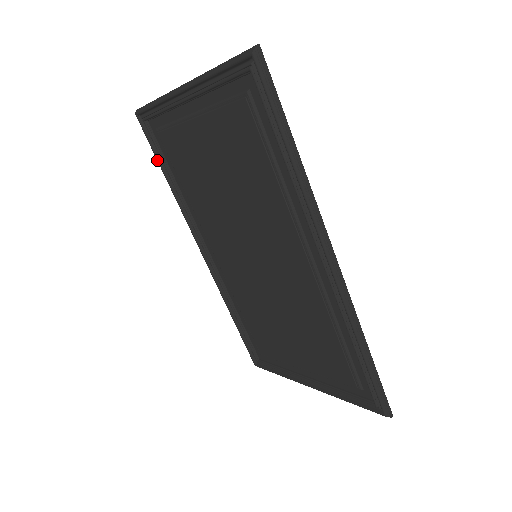
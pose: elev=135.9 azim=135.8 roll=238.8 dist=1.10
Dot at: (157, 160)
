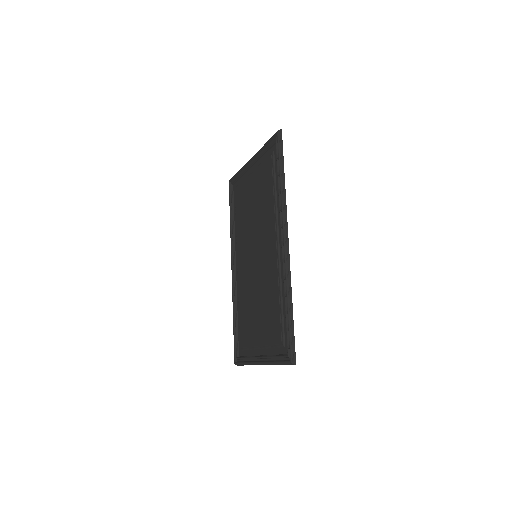
Dot at: (230, 207)
